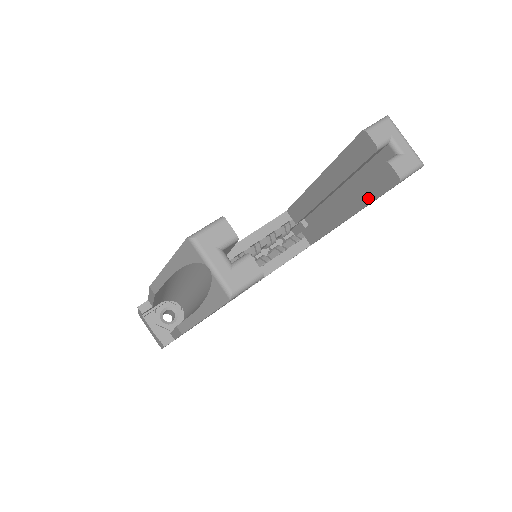
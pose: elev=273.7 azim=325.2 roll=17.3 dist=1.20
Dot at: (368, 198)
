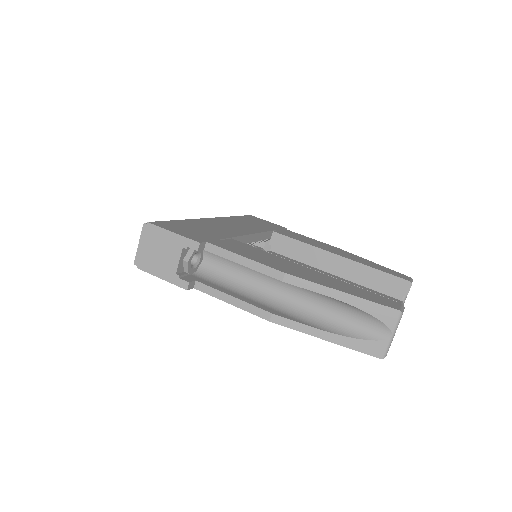
Dot at: occluded
